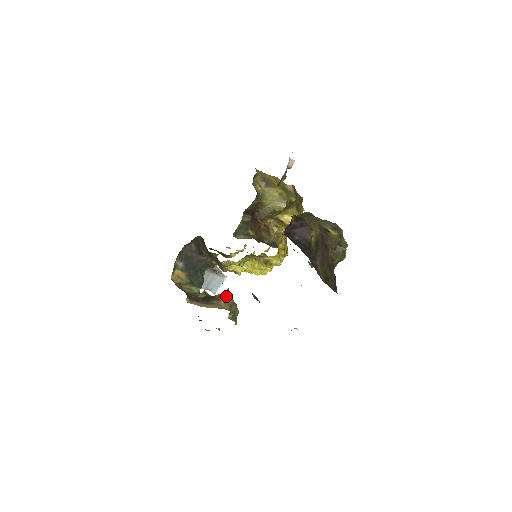
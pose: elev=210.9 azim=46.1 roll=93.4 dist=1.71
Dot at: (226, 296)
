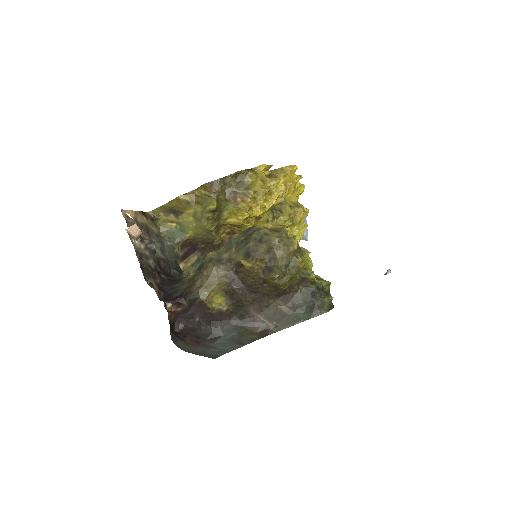
Dot at: occluded
